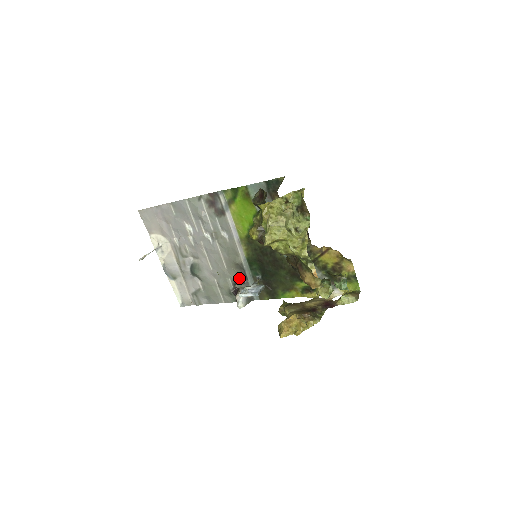
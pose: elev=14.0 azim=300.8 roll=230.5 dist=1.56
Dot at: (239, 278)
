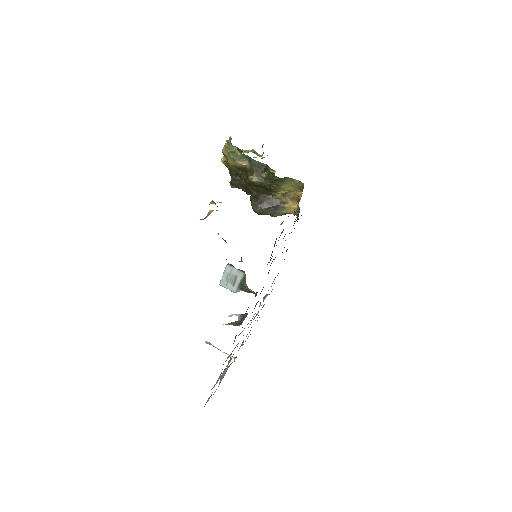
Dot at: occluded
